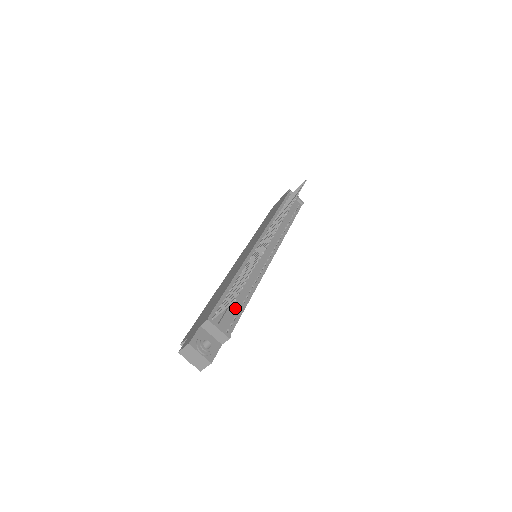
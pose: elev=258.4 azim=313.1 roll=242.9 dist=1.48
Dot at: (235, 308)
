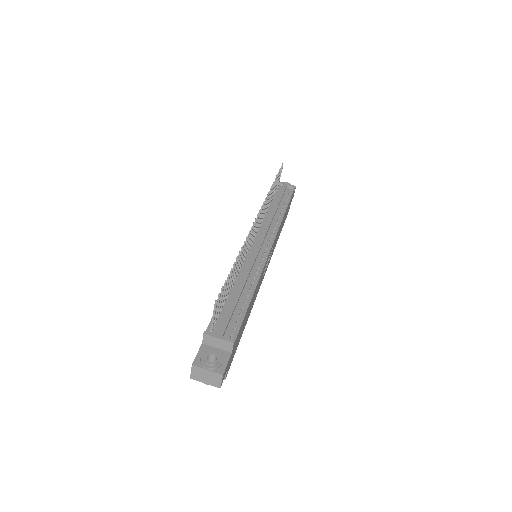
Dot at: (236, 312)
